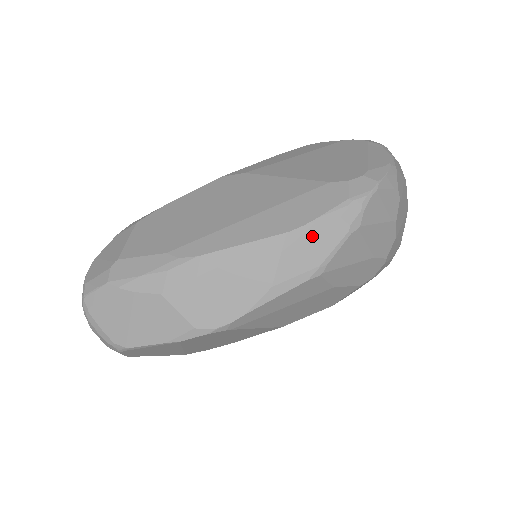
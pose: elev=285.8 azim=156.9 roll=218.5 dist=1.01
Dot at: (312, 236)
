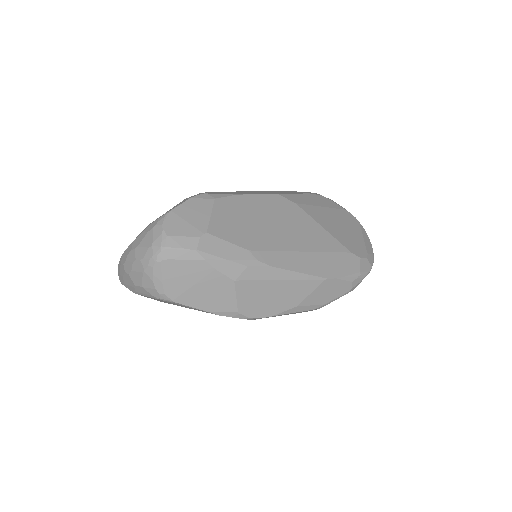
Dot at: (334, 286)
